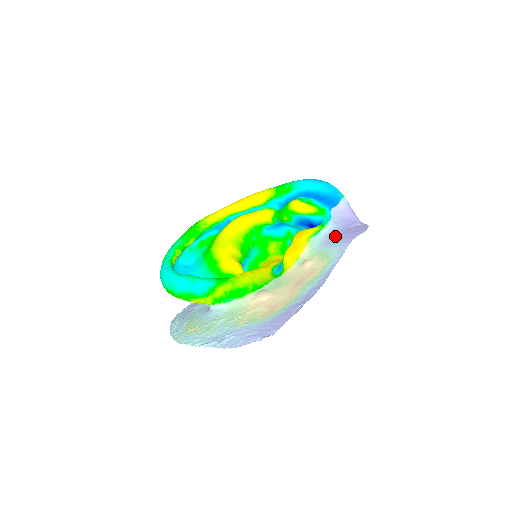
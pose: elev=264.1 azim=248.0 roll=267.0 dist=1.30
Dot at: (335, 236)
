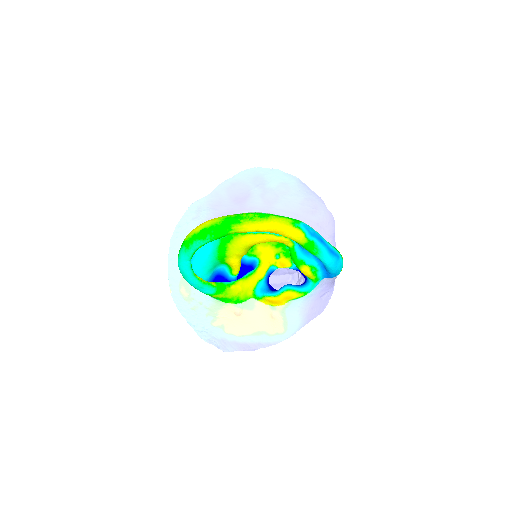
Dot at: (304, 309)
